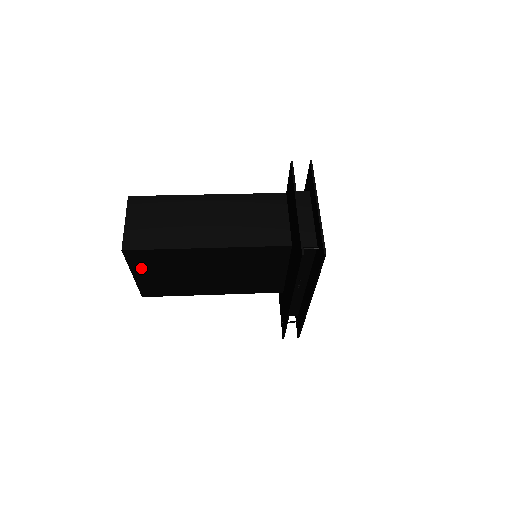
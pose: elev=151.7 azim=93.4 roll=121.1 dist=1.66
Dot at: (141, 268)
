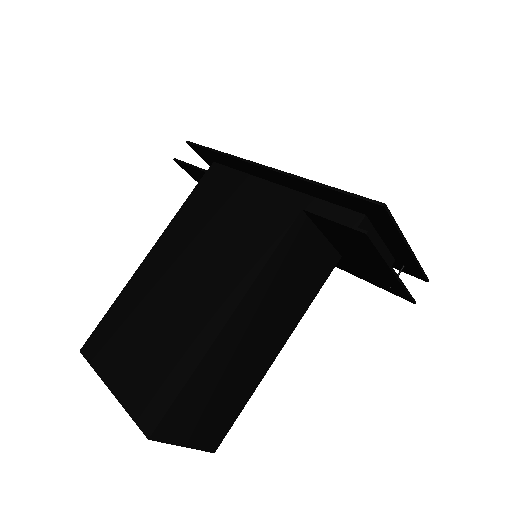
Dot at: occluded
